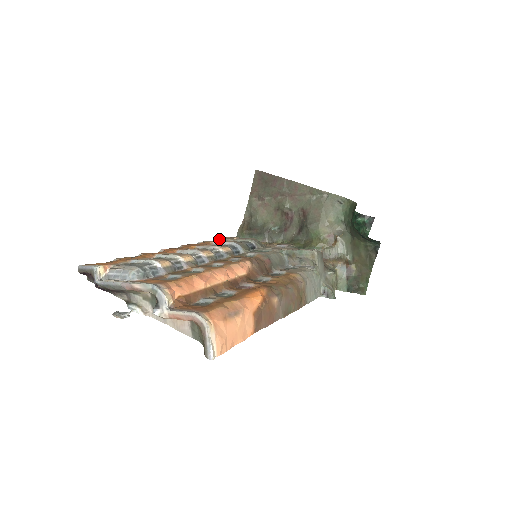
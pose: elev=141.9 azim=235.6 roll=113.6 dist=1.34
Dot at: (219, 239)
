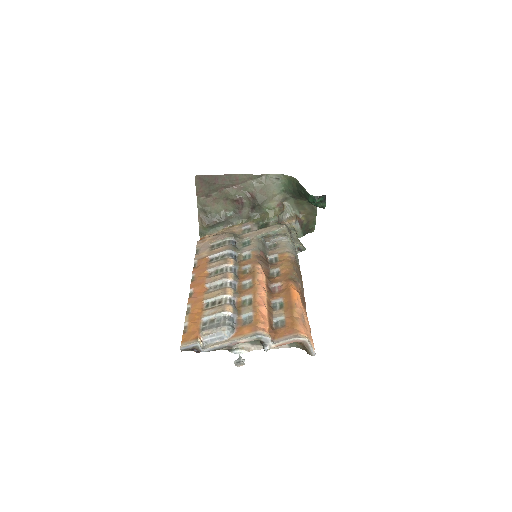
Dot at: (202, 248)
